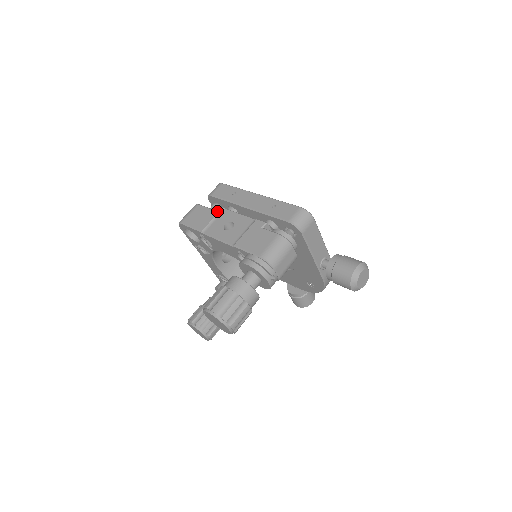
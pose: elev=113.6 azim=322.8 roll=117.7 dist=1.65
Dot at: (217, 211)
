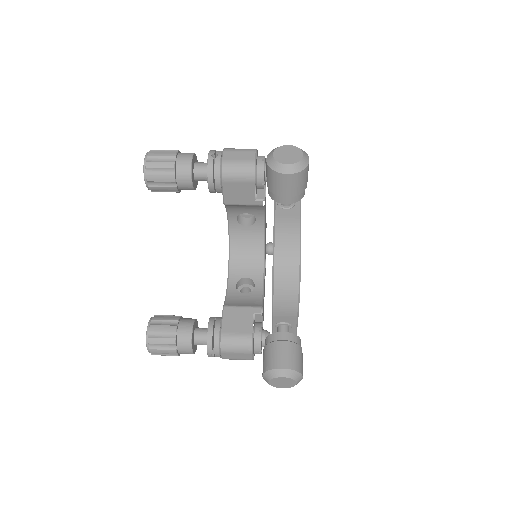
Dot at: occluded
